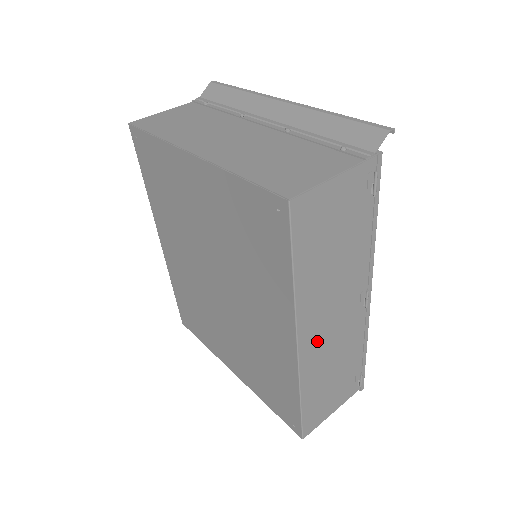
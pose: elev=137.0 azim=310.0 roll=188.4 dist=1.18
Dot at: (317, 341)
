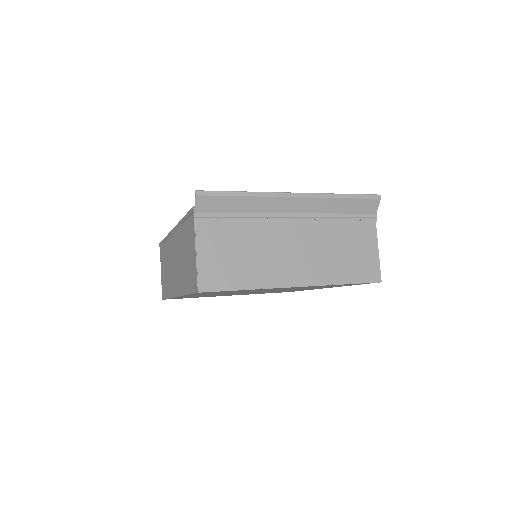
Dot at: occluded
